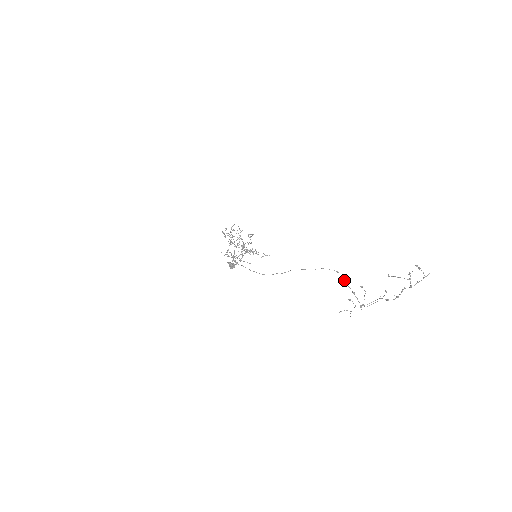
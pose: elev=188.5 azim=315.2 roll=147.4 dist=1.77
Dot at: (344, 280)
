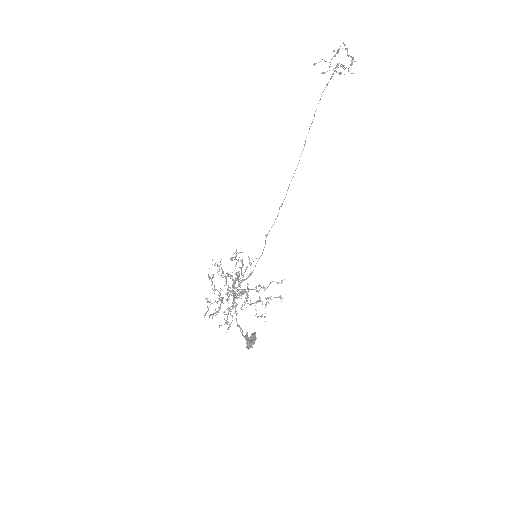
Dot at: occluded
